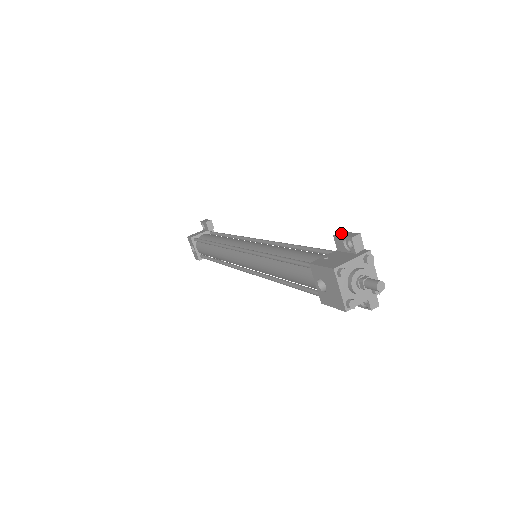
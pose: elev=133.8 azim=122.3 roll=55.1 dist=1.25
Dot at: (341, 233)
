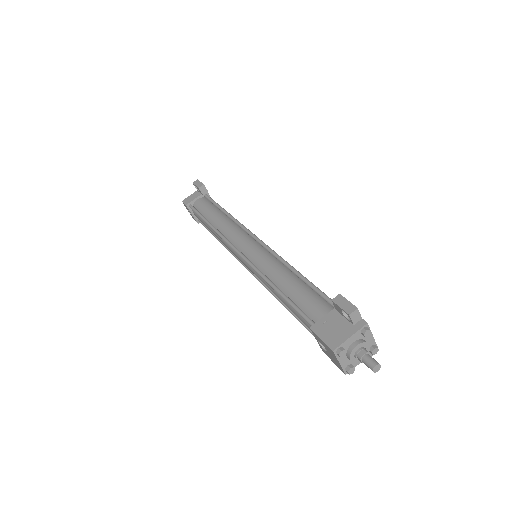
Dot at: (339, 298)
